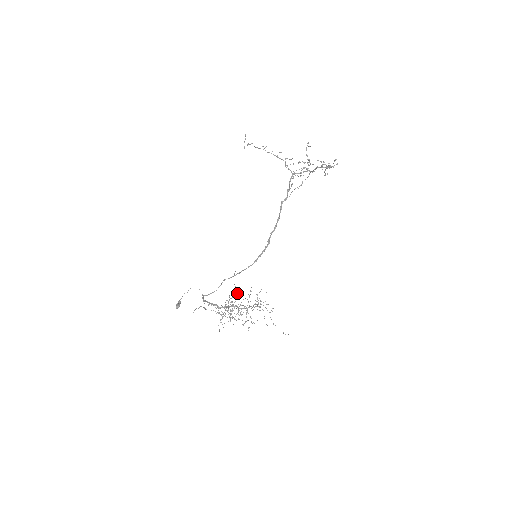
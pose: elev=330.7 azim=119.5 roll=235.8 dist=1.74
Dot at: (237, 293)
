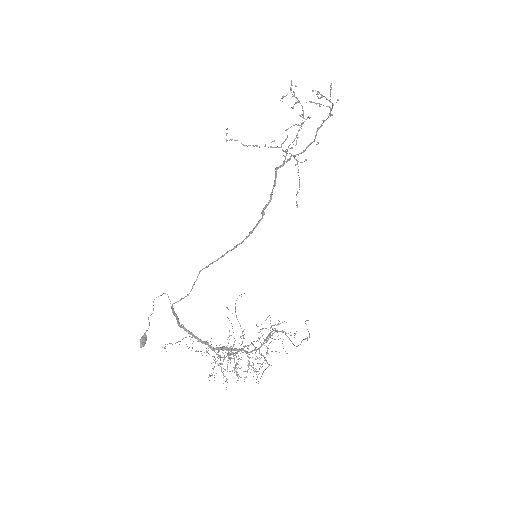
Dot at: occluded
